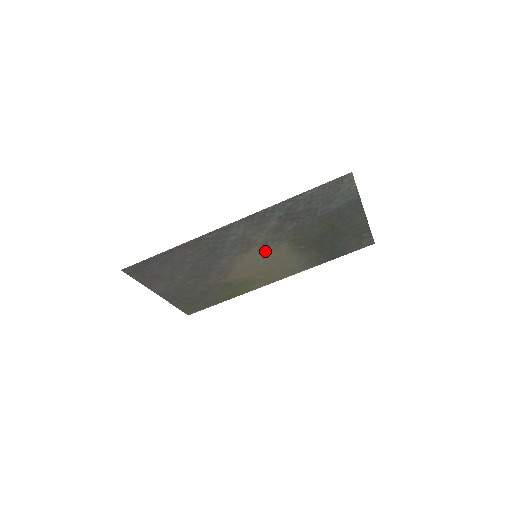
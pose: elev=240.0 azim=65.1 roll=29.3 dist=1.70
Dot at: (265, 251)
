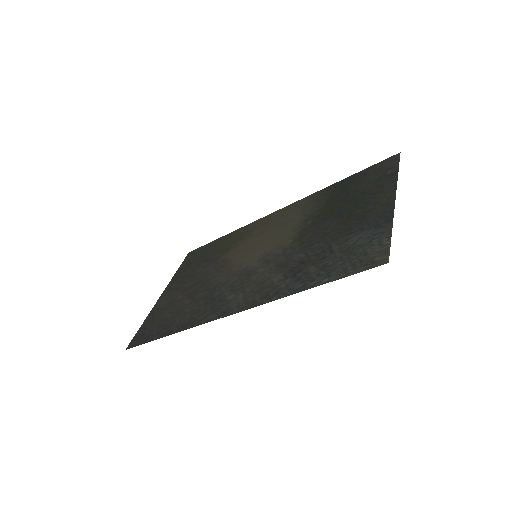
Dot at: (266, 252)
